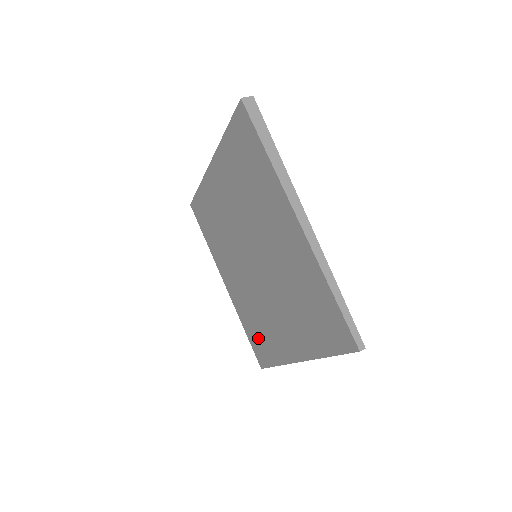
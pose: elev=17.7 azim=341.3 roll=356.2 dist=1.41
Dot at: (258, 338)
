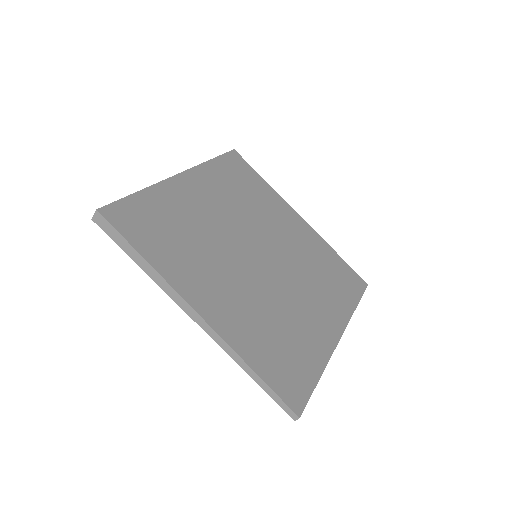
Dot at: occluded
